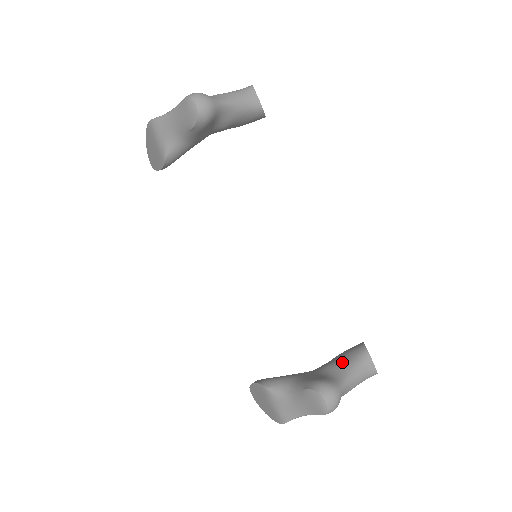
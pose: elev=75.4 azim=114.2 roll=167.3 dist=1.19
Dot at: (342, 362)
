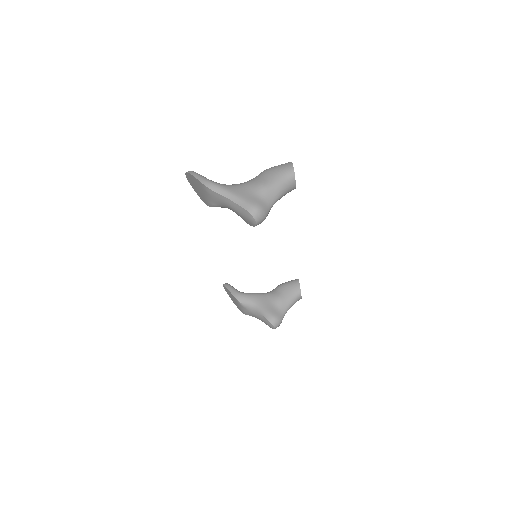
Dot at: (286, 299)
